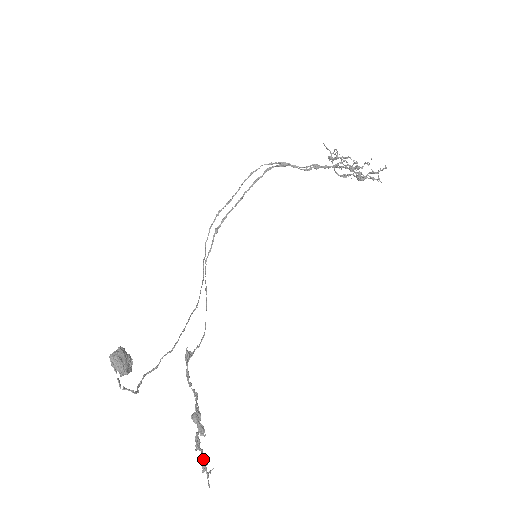
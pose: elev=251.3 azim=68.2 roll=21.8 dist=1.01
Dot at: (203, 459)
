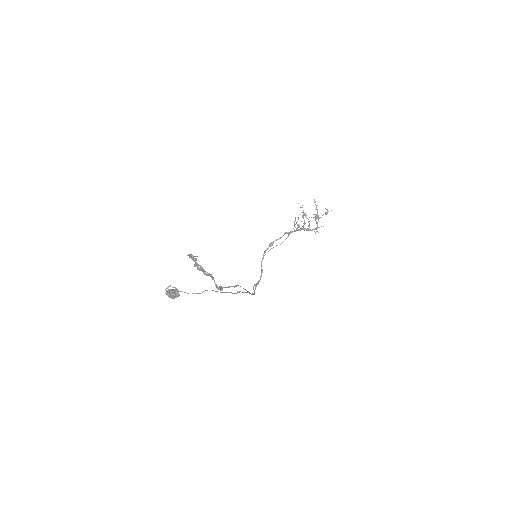
Dot at: (192, 258)
